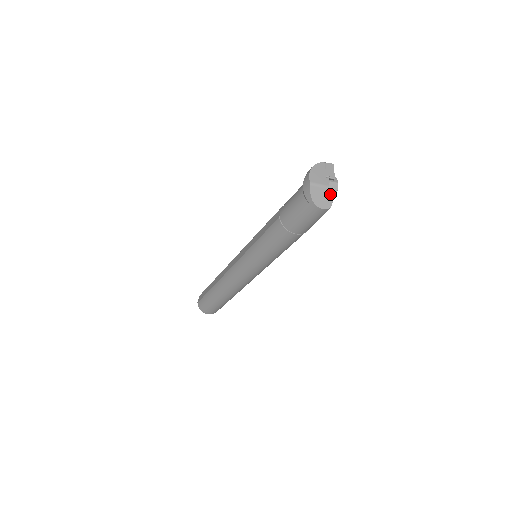
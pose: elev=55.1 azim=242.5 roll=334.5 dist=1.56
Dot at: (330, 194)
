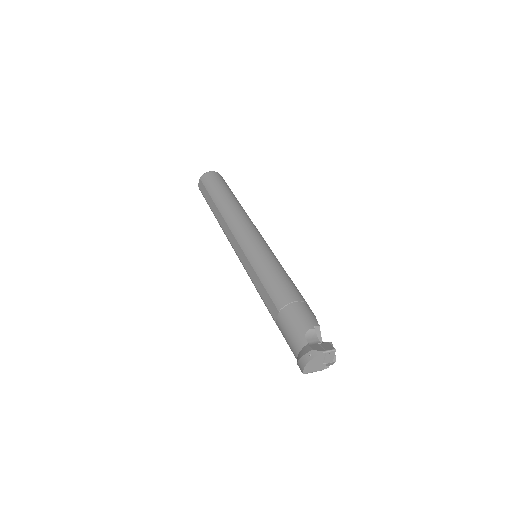
Dot at: occluded
